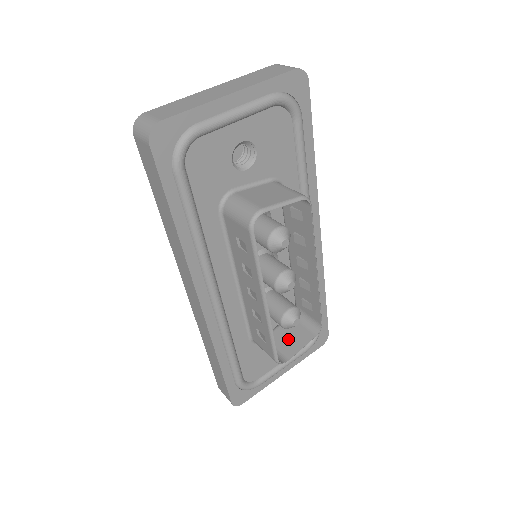
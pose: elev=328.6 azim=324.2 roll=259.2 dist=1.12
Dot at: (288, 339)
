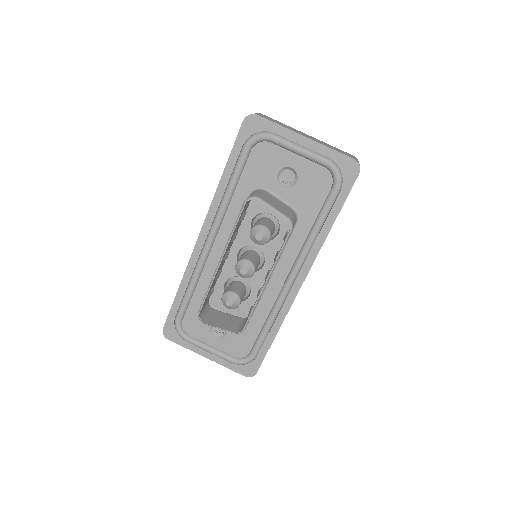
Dot at: (221, 320)
